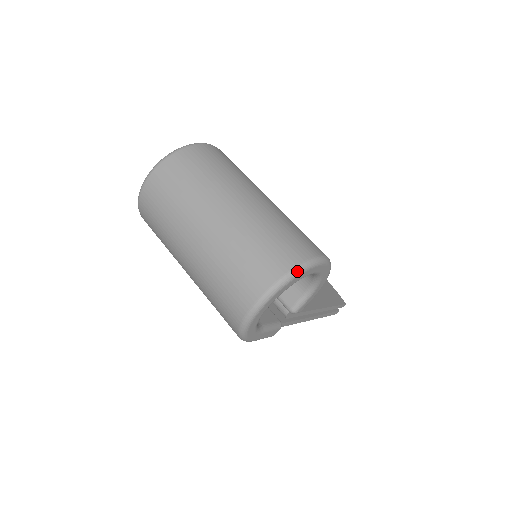
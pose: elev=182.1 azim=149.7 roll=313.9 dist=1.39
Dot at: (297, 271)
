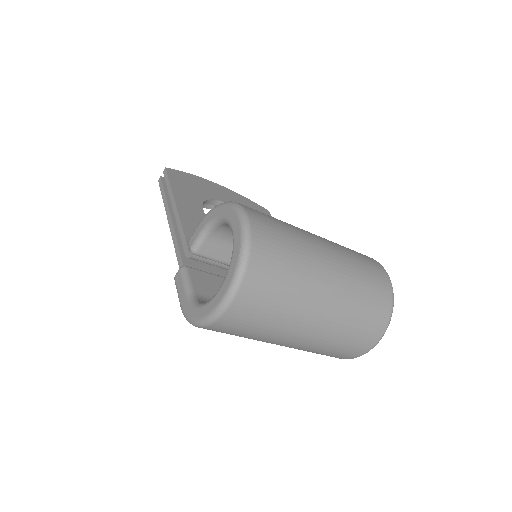
Dot at: (393, 305)
